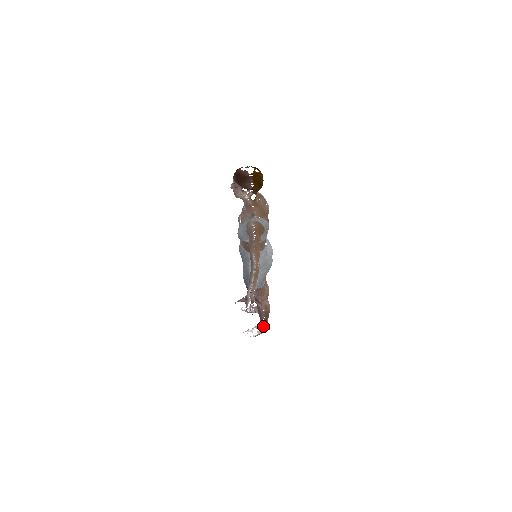
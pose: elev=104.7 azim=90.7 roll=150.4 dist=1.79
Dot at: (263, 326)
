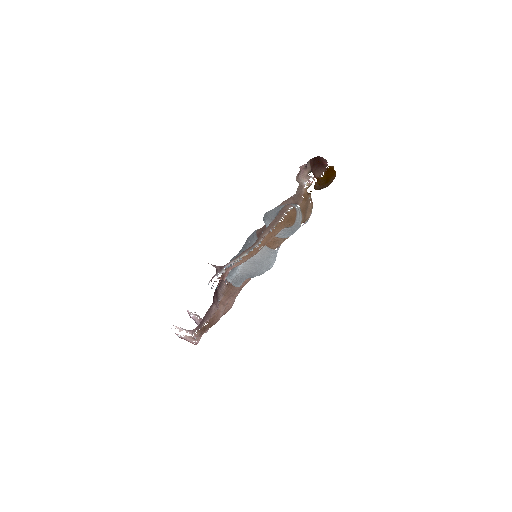
Dot at: (195, 335)
